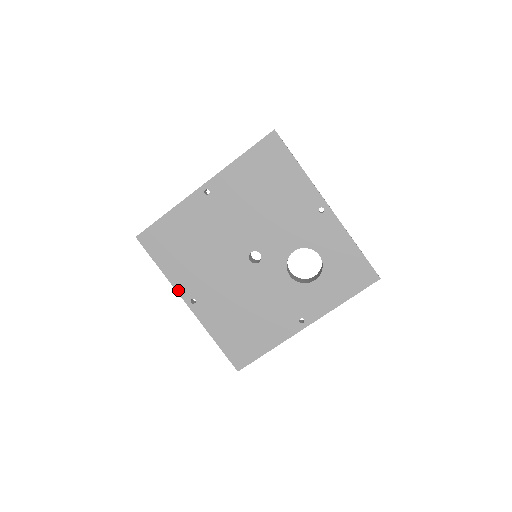
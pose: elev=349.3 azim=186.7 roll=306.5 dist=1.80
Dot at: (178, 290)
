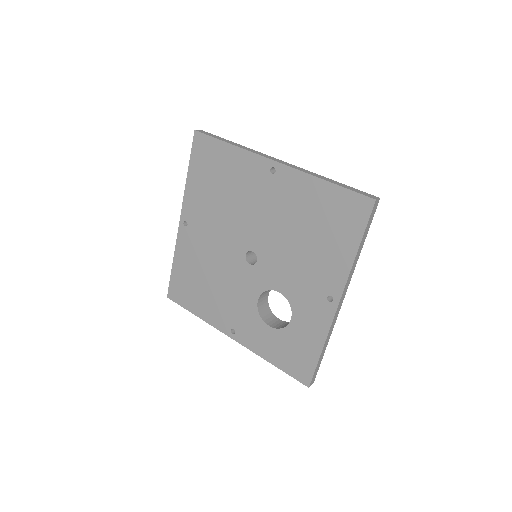
Dot at: (184, 203)
